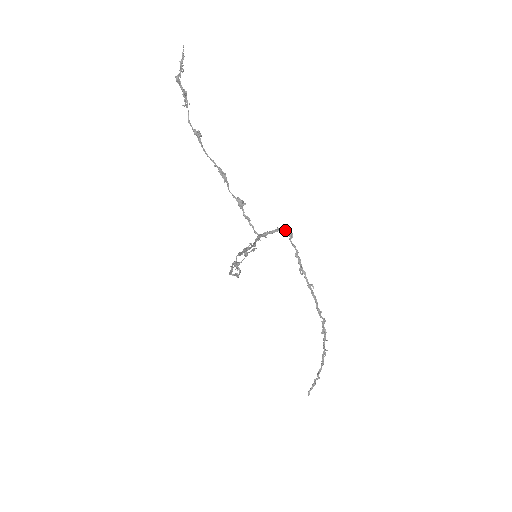
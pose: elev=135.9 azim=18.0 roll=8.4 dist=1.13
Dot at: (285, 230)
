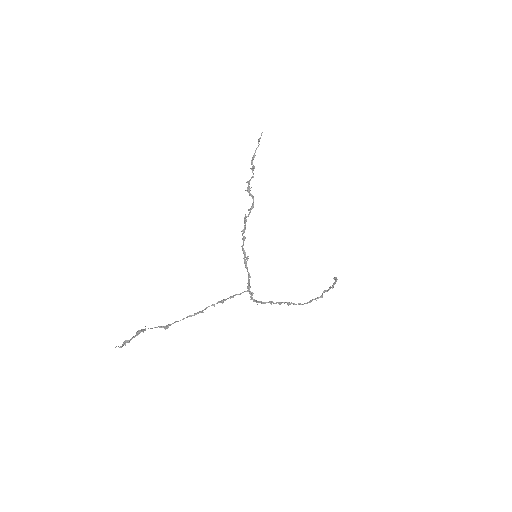
Dot at: occluded
